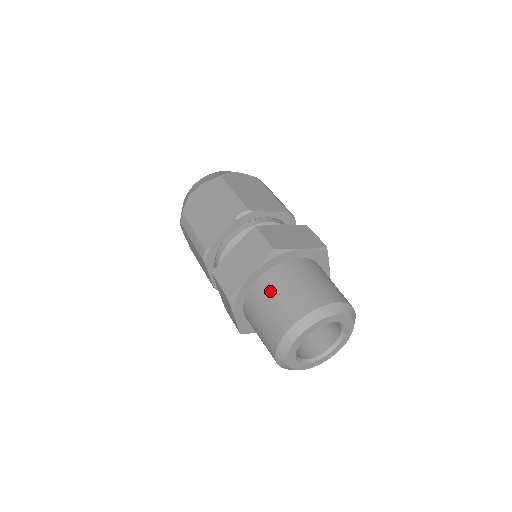
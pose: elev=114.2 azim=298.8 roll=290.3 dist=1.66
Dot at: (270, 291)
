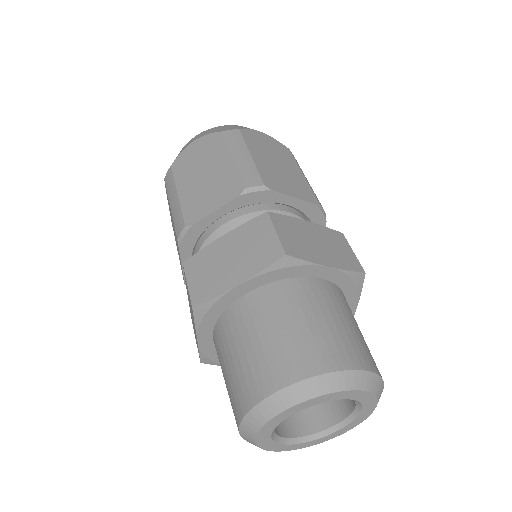
Dot at: (261, 319)
